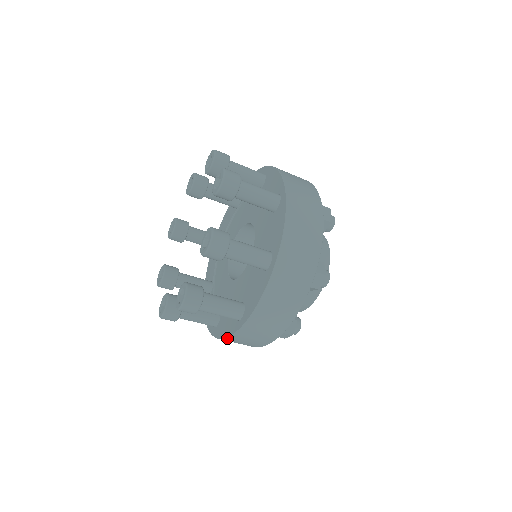
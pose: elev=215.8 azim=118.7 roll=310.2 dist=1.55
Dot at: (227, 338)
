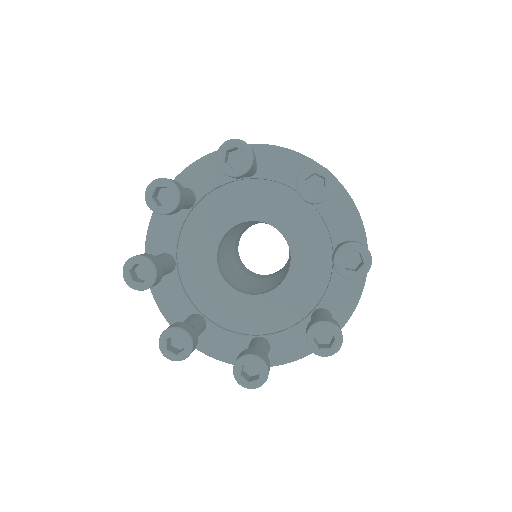
Dot at: (226, 362)
